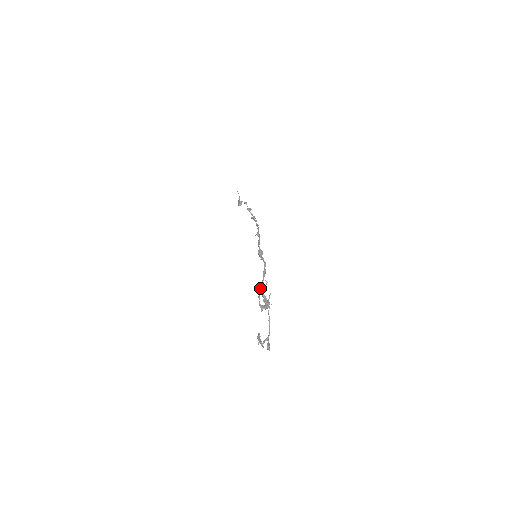
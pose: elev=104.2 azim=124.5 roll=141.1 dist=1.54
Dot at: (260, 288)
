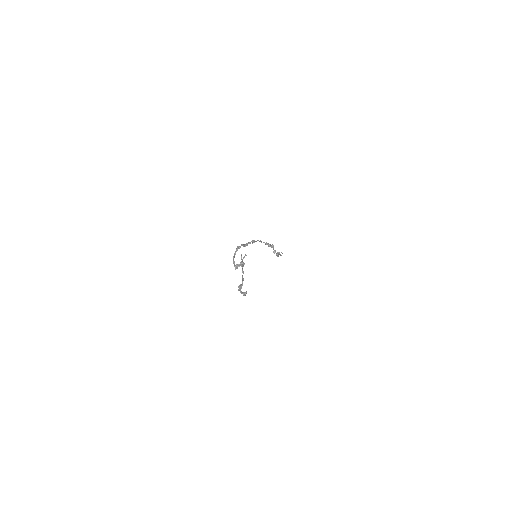
Dot at: (233, 257)
